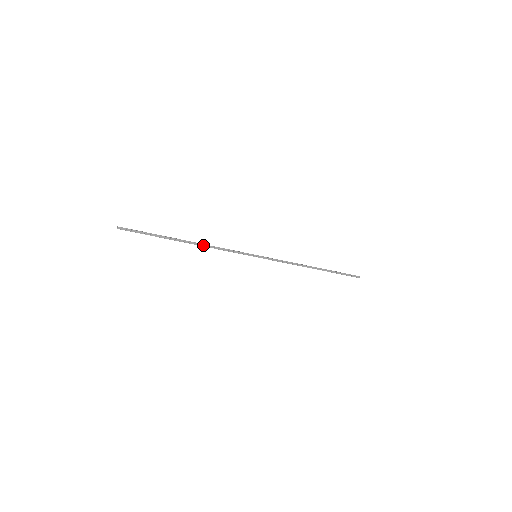
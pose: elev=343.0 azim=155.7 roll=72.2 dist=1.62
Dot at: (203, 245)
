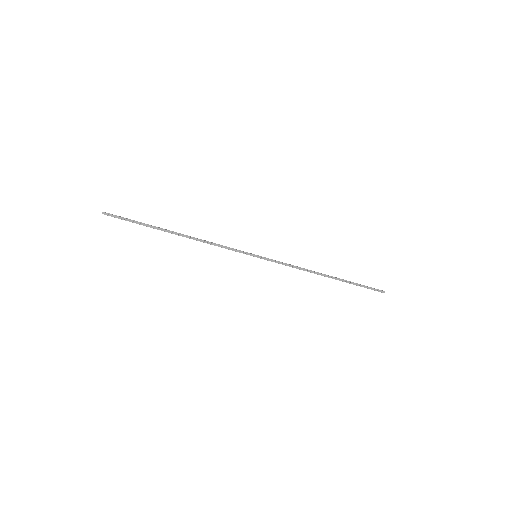
Dot at: (195, 239)
